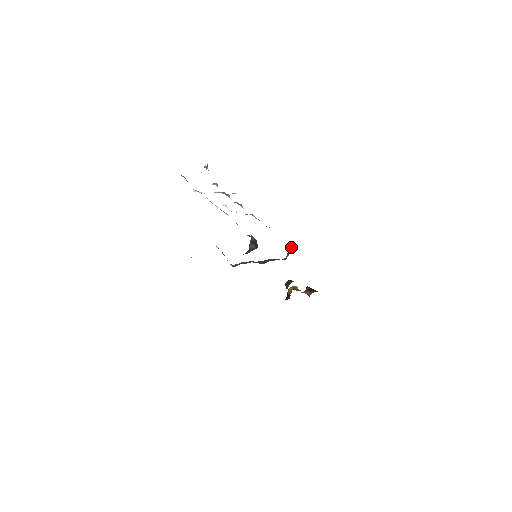
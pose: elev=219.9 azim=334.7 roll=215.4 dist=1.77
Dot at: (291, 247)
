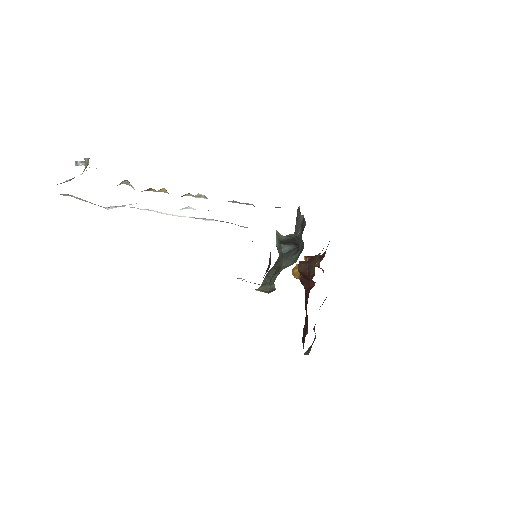
Dot at: (300, 219)
